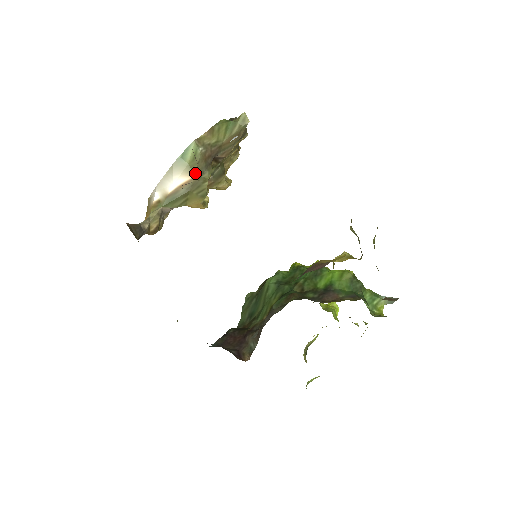
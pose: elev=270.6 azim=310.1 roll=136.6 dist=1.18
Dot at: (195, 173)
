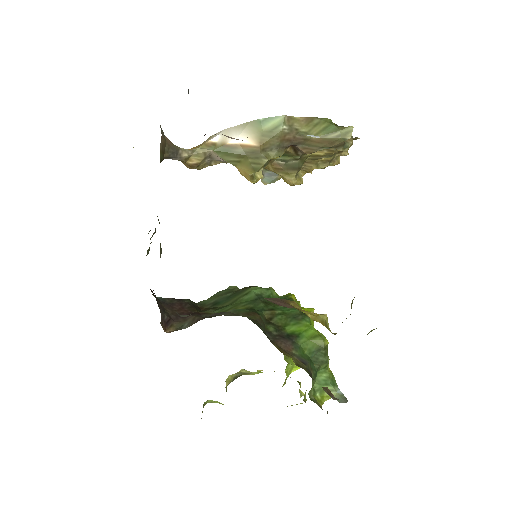
Dot at: occluded
